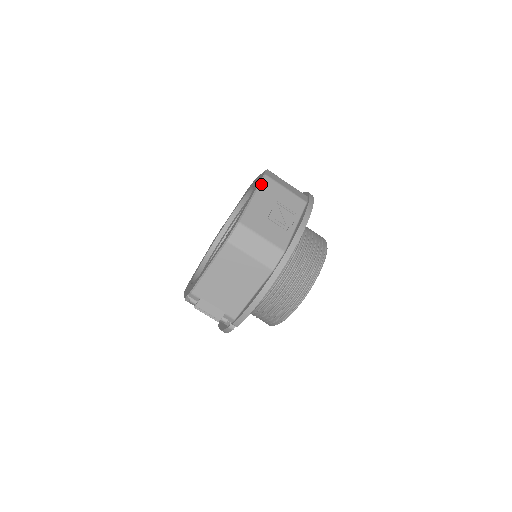
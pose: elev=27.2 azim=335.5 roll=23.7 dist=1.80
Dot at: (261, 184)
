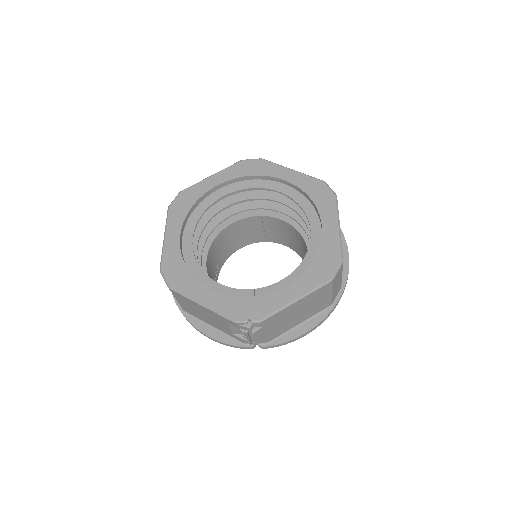
Dot at: occluded
